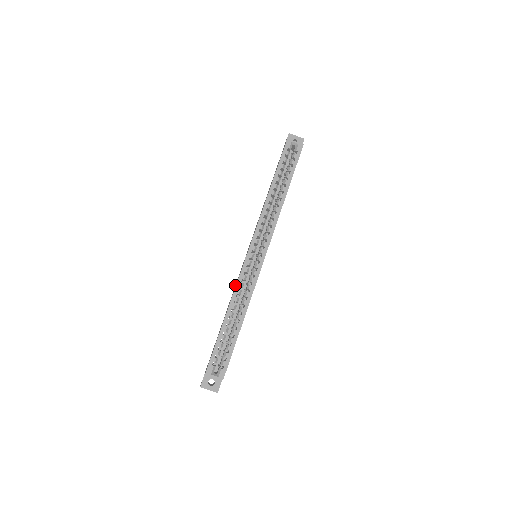
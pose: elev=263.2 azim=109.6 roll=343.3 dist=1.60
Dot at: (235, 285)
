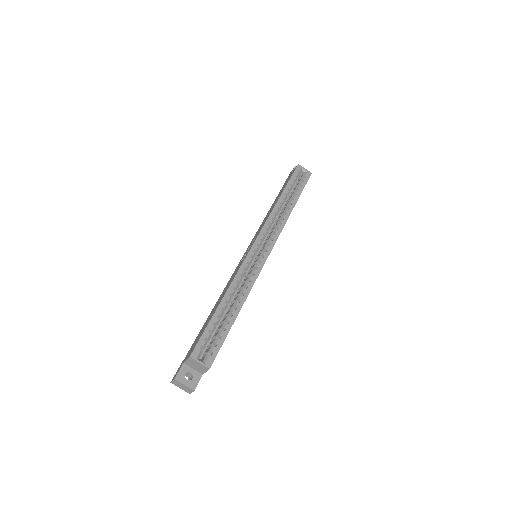
Dot at: (229, 280)
